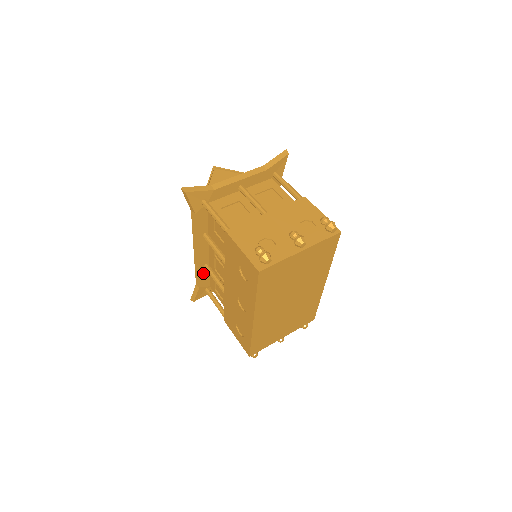
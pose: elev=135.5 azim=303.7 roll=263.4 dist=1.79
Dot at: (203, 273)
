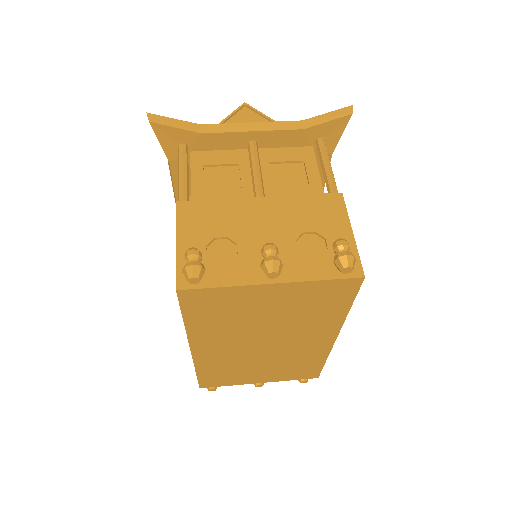
Dot at: occluded
